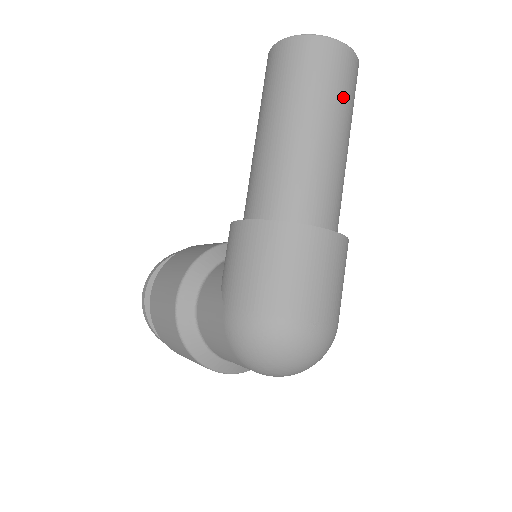
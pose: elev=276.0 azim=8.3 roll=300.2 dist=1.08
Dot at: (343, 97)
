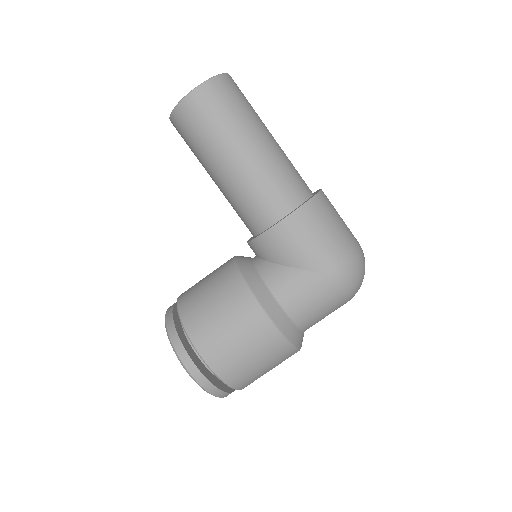
Dot at: occluded
